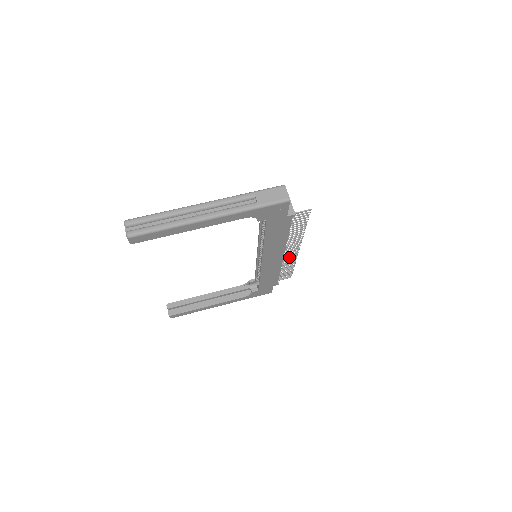
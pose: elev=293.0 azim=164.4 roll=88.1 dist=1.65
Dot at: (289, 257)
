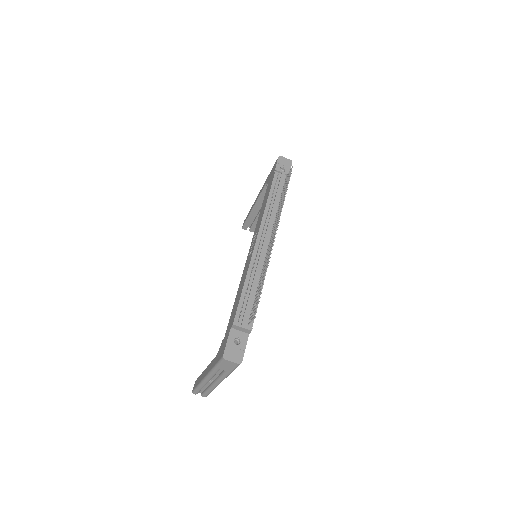
Dot at: occluded
